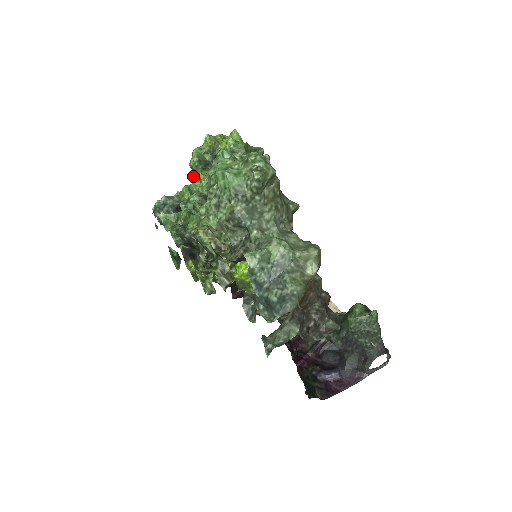
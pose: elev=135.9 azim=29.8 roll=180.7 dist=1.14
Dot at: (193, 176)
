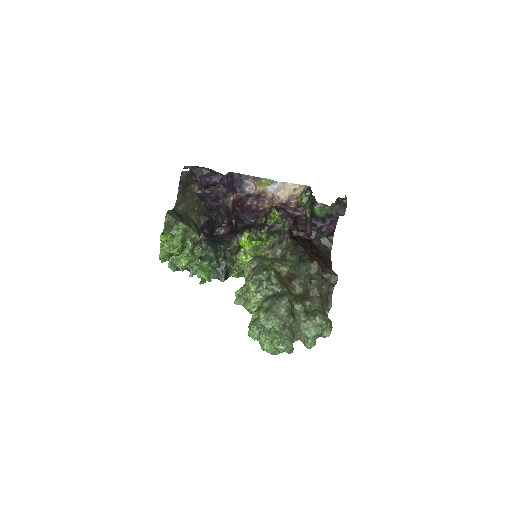
Dot at: occluded
